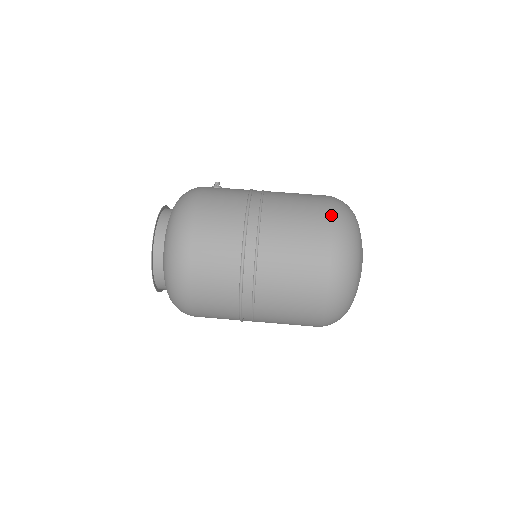
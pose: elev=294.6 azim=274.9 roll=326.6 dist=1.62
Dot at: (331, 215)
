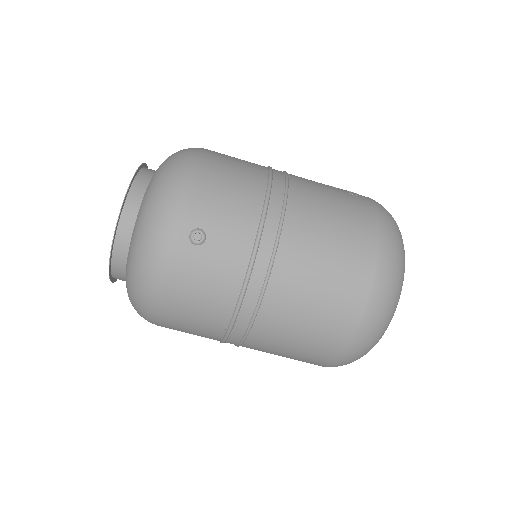
Dot at: (345, 349)
